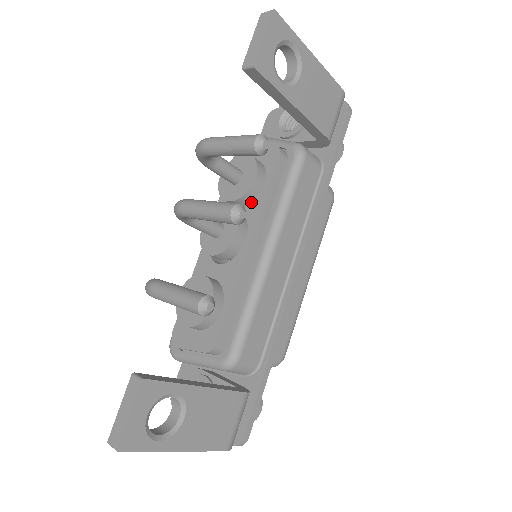
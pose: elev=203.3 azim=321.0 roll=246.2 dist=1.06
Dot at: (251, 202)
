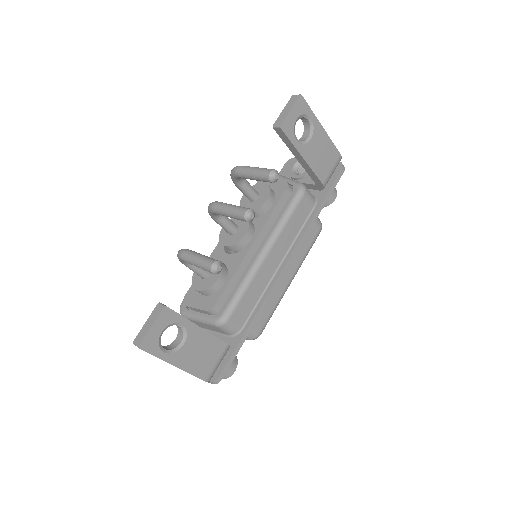
Dot at: (261, 216)
